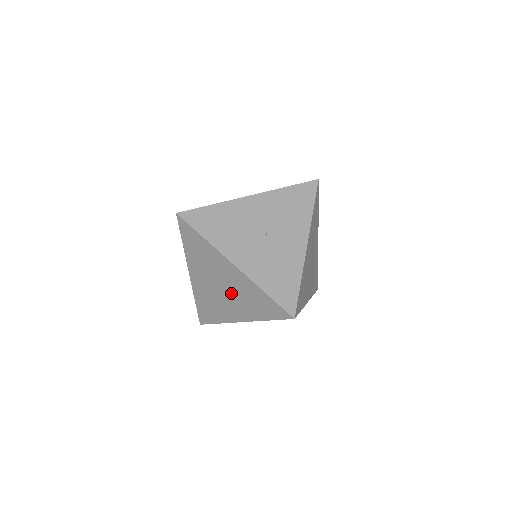
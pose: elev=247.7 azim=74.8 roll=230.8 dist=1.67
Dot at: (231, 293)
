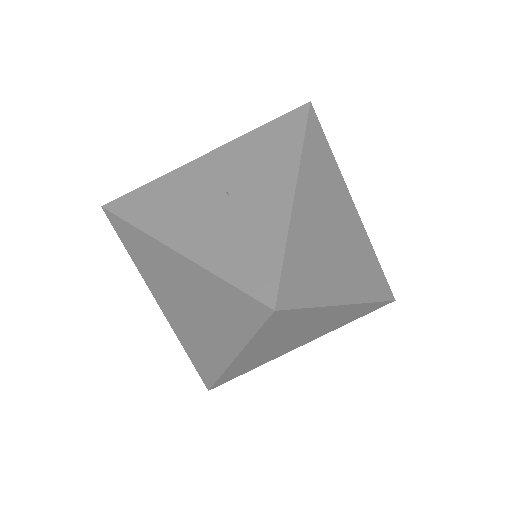
Dot at: (198, 308)
